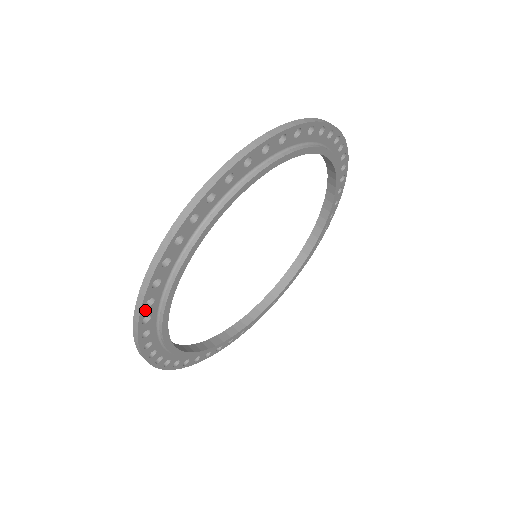
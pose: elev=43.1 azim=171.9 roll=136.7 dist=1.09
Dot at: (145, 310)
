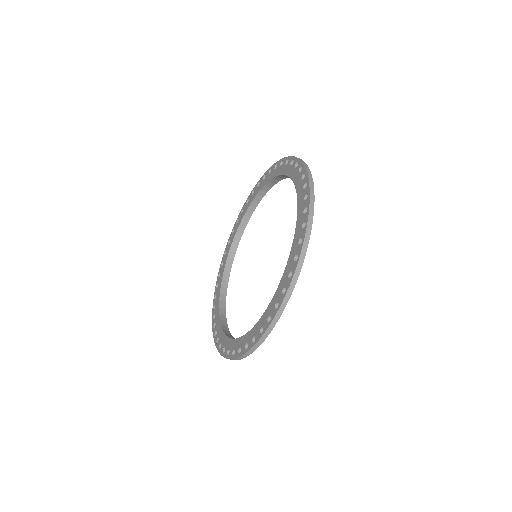
Dot at: (271, 327)
